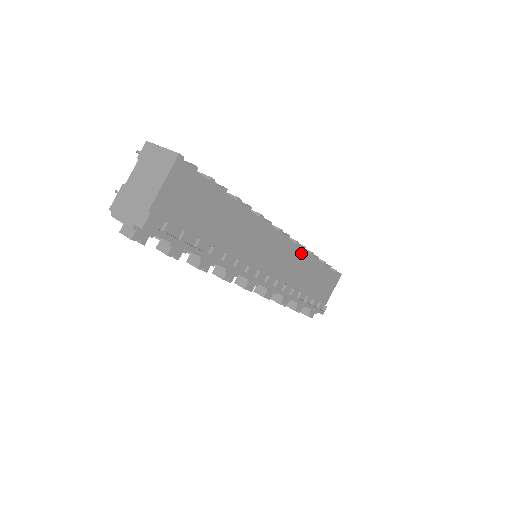
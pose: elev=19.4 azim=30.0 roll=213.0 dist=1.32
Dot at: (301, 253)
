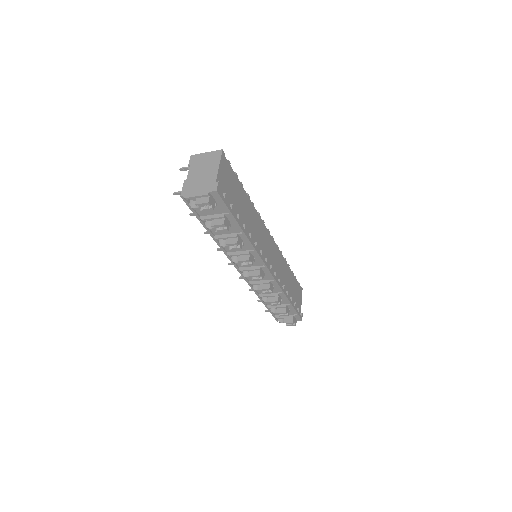
Dot at: (281, 256)
